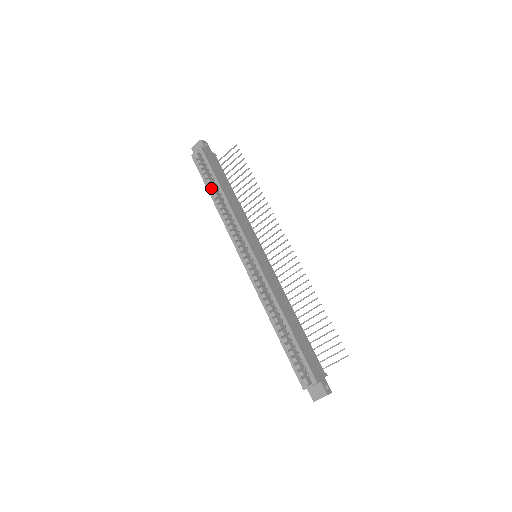
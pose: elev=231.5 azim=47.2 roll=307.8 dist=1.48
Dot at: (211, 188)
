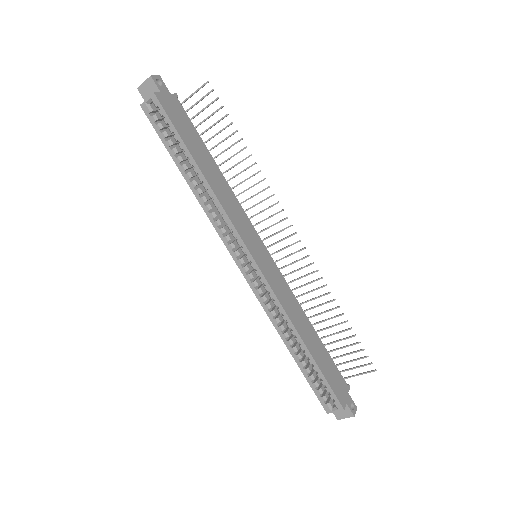
Dot at: (181, 161)
